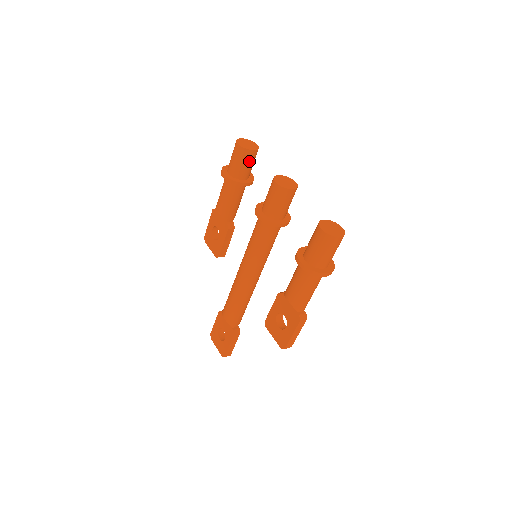
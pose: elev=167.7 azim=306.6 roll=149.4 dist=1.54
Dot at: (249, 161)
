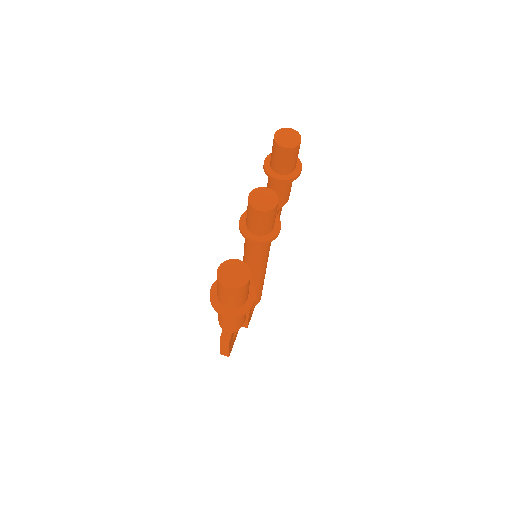
Dot at: (281, 157)
